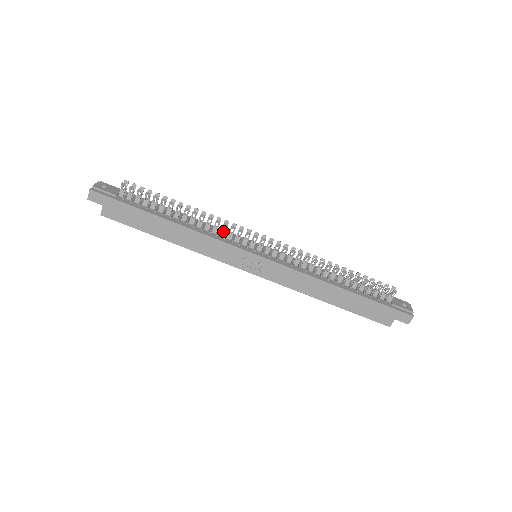
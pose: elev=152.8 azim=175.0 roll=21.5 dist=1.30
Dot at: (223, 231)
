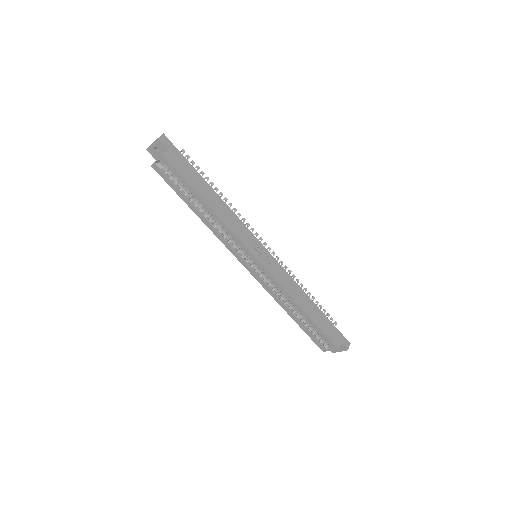
Dot at: occluded
